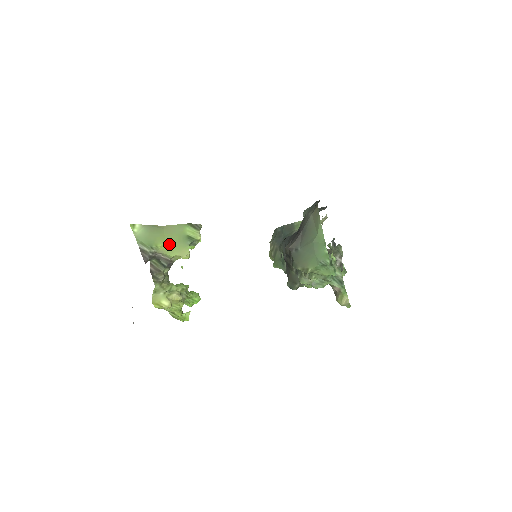
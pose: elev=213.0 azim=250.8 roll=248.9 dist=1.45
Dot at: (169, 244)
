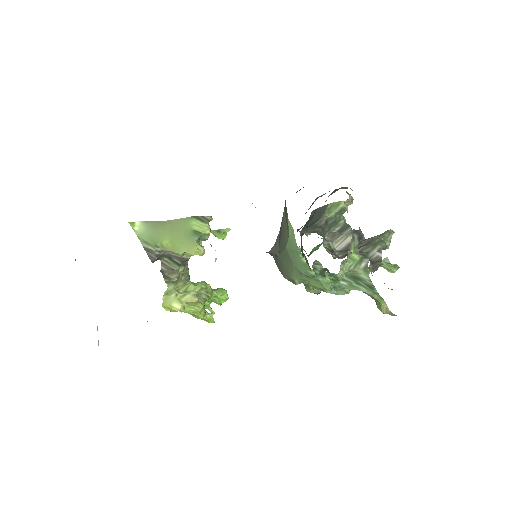
Dot at: (175, 241)
